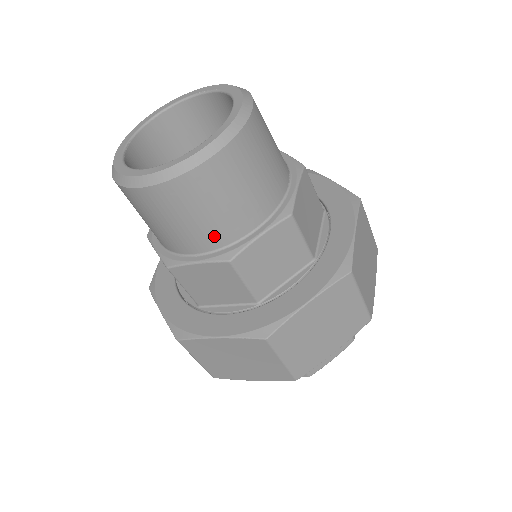
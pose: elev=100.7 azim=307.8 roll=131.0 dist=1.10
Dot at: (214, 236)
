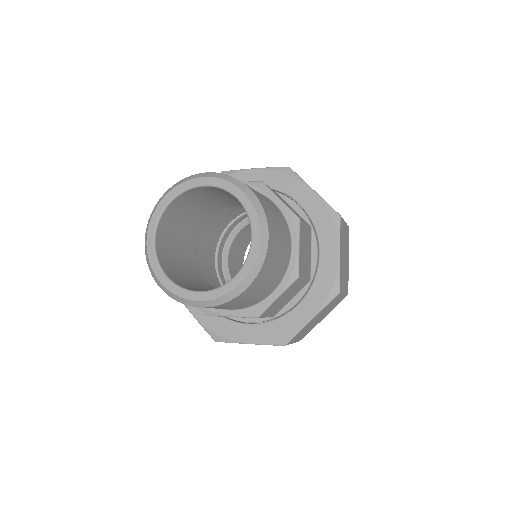
Dot at: (280, 274)
